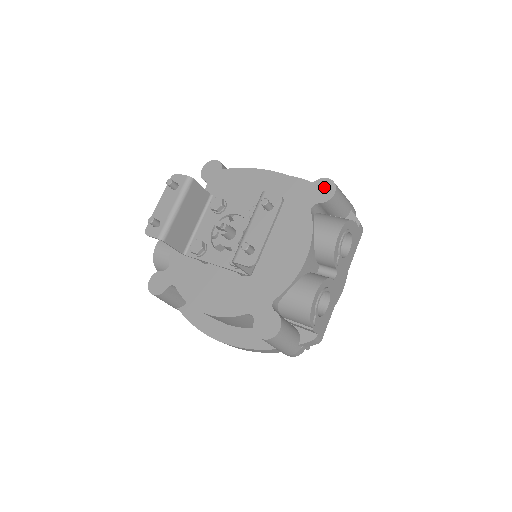
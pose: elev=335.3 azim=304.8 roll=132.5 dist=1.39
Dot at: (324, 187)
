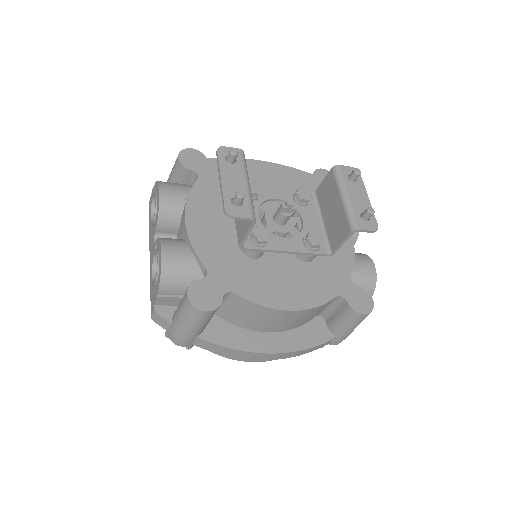
Dot at: occluded
